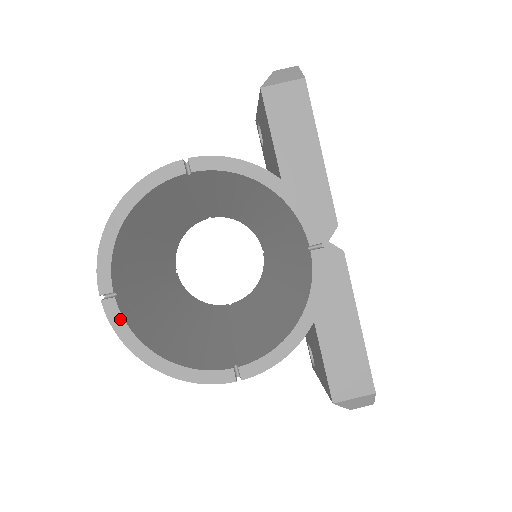
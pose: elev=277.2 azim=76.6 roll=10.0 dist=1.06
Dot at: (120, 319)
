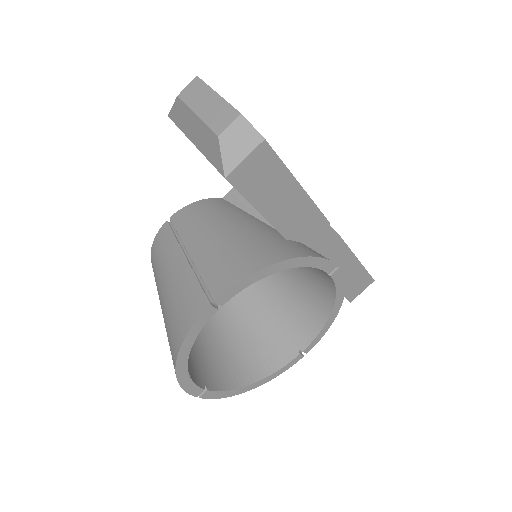
Dot at: (218, 393)
